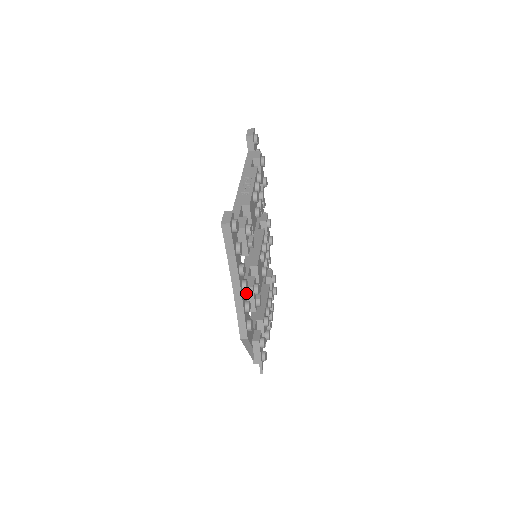
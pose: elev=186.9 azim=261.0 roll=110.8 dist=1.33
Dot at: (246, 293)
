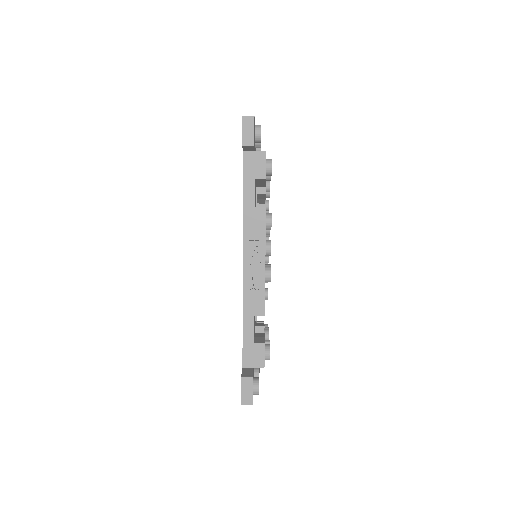
Dot at: occluded
